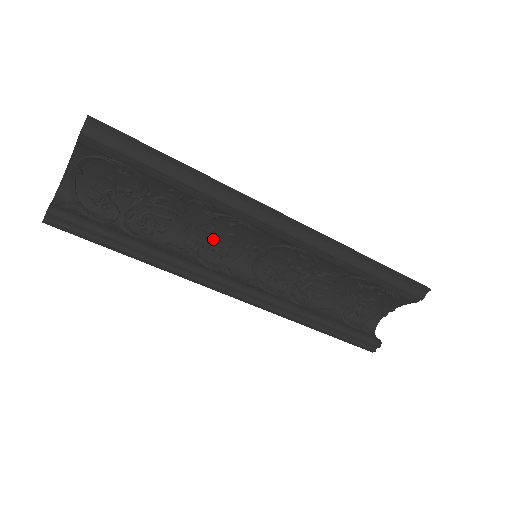
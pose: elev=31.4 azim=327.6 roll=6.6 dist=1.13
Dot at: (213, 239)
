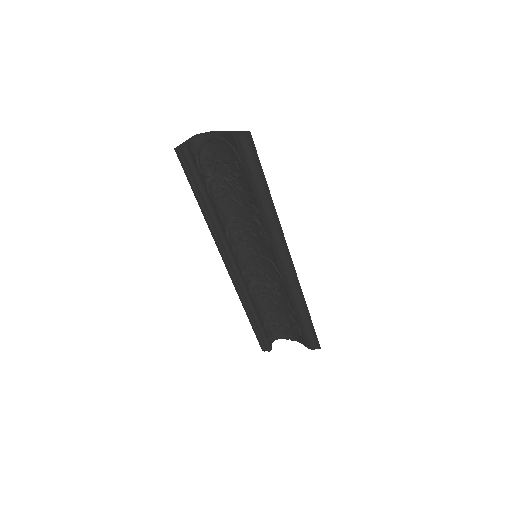
Dot at: (244, 228)
